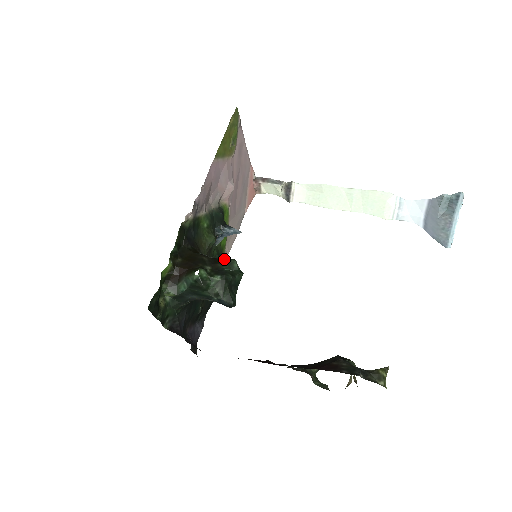
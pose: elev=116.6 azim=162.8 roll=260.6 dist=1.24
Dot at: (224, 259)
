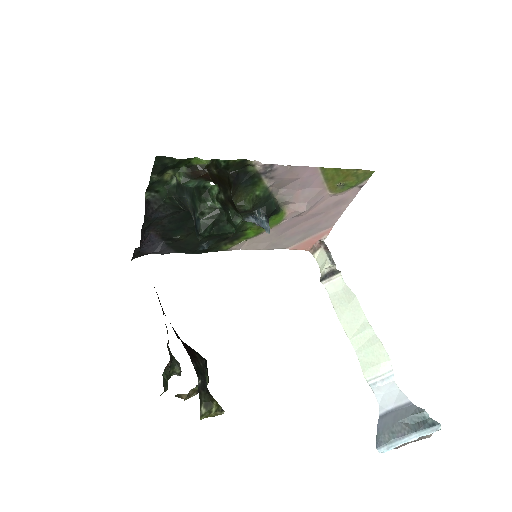
Dot at: (235, 246)
